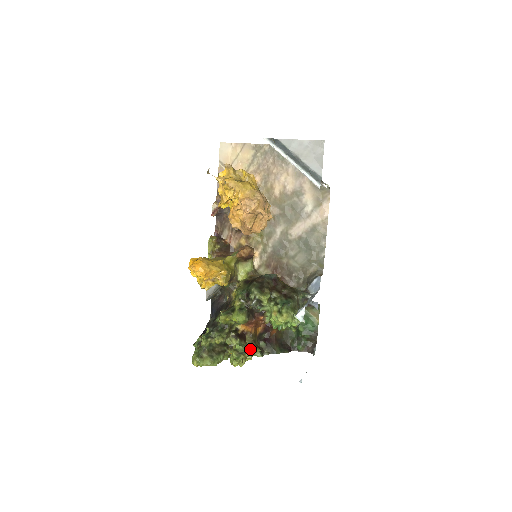
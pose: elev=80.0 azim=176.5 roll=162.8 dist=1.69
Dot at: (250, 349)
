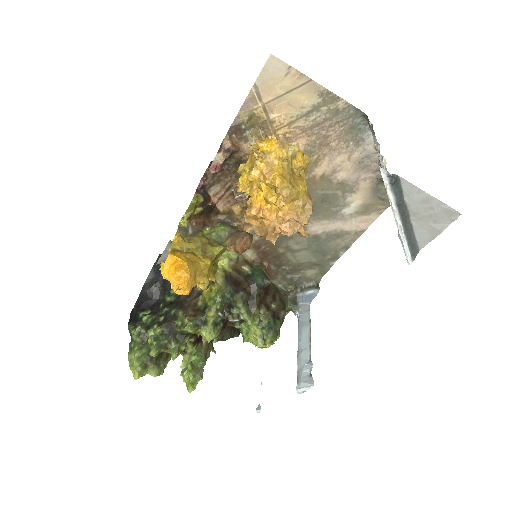
Dot at: (206, 355)
